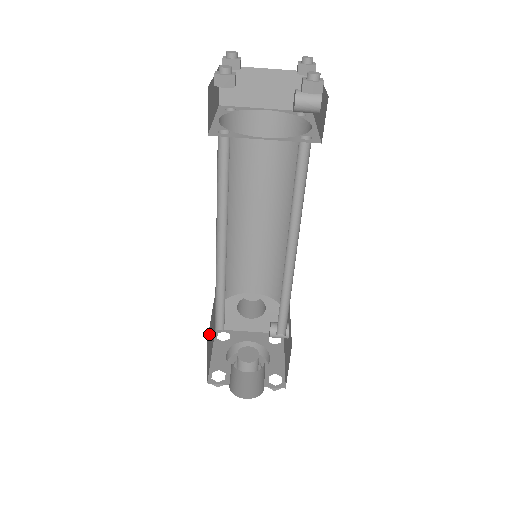
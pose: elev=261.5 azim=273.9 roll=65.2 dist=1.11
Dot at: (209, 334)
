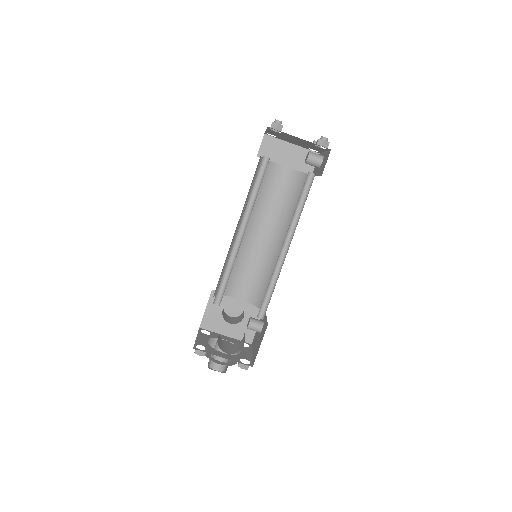
Dot at: occluded
